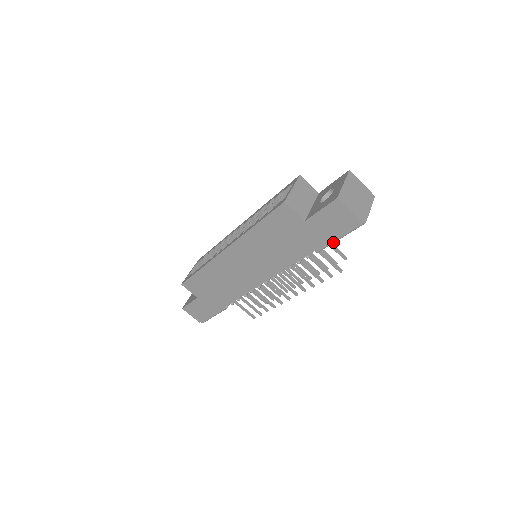
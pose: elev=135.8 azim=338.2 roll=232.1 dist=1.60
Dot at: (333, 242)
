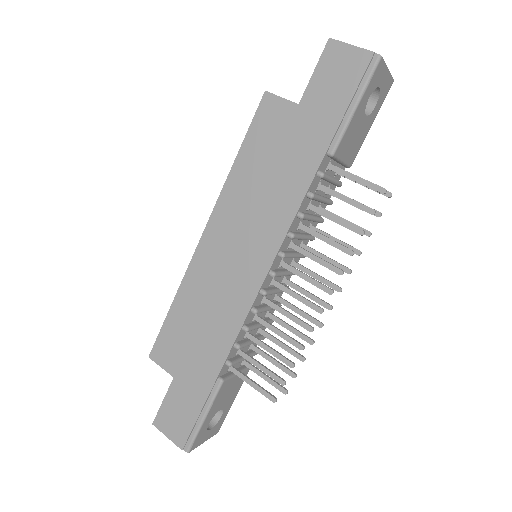
Dot at: (348, 118)
